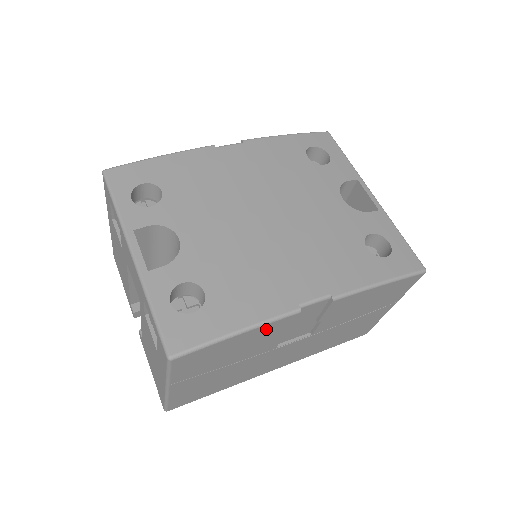
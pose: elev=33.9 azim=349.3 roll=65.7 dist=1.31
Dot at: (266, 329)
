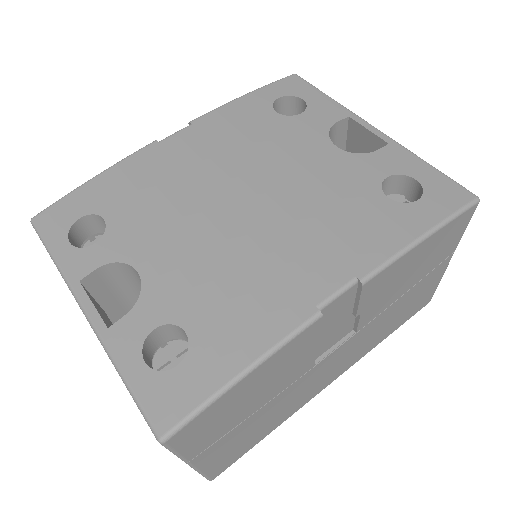
Dot at: (284, 354)
